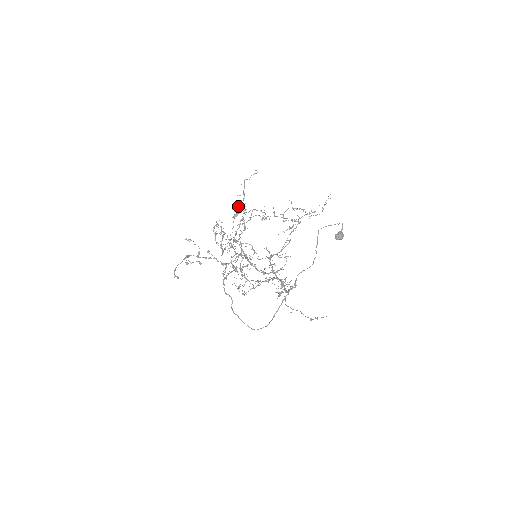
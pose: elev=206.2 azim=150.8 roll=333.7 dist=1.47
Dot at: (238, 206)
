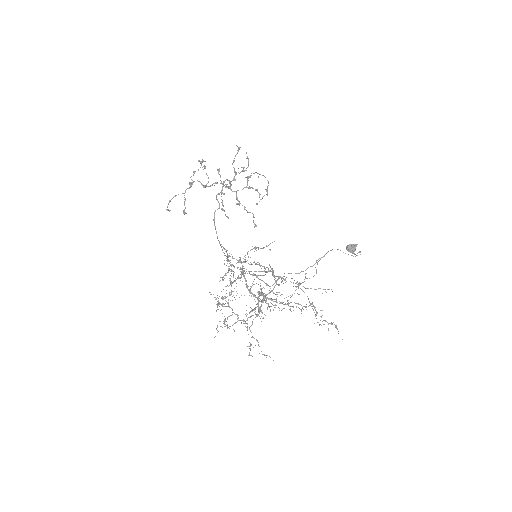
Dot at: occluded
